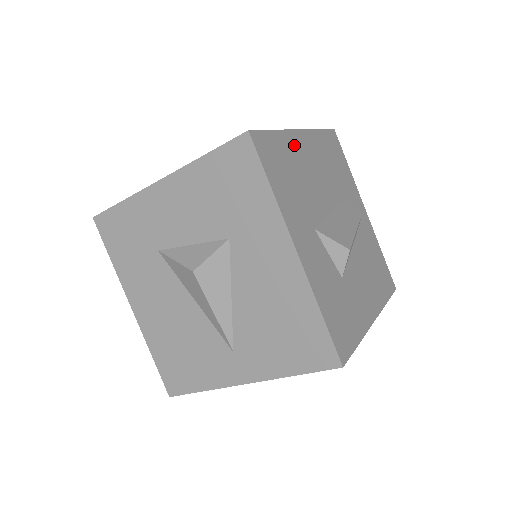
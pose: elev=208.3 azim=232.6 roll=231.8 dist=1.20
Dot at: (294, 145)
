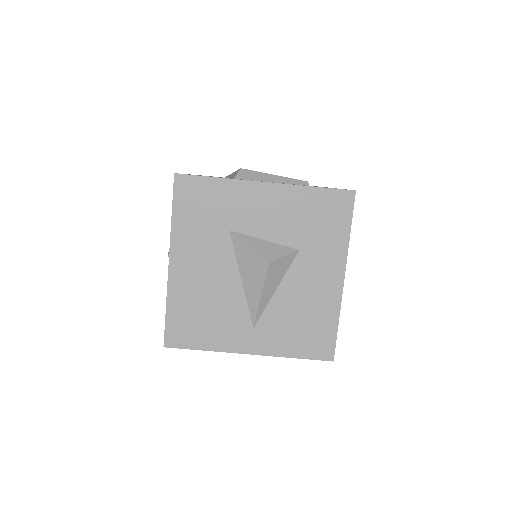
Dot at: occluded
